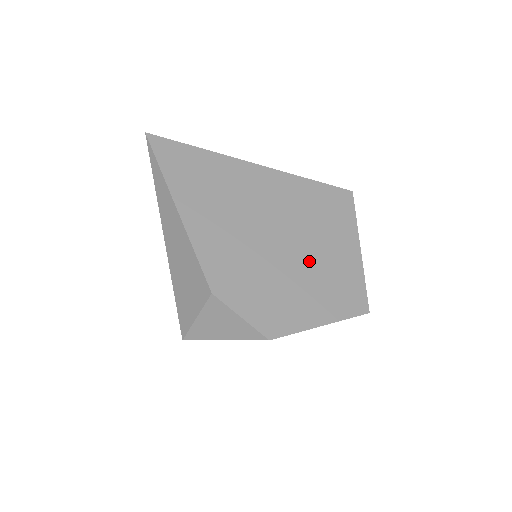
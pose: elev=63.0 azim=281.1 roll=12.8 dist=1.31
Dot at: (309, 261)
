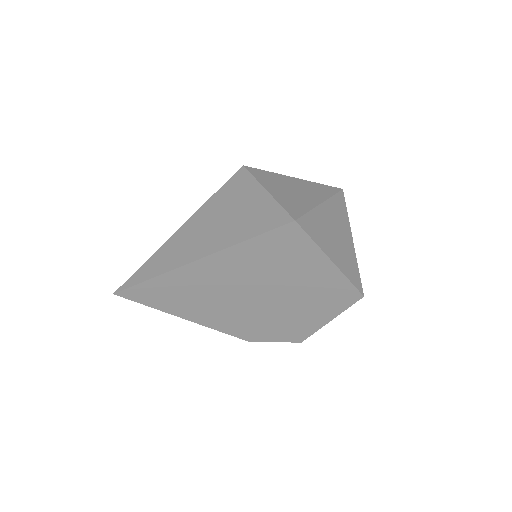
Dot at: (295, 294)
